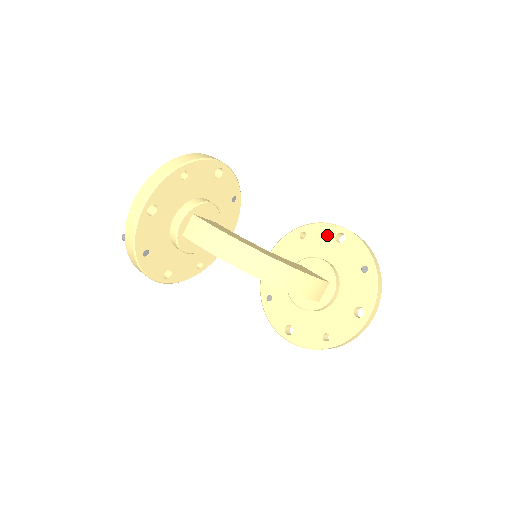
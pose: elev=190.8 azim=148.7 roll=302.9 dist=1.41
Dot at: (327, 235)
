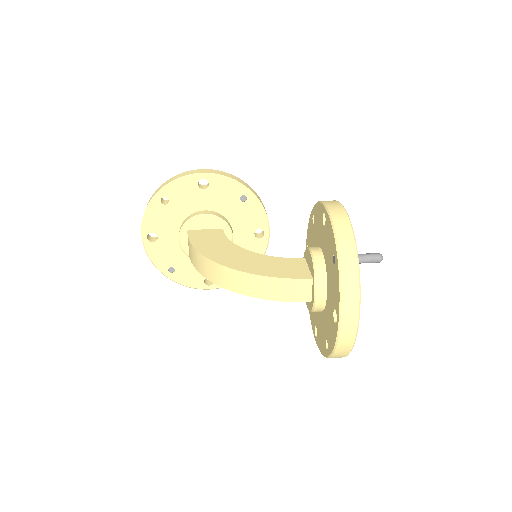
Dot at: (320, 217)
